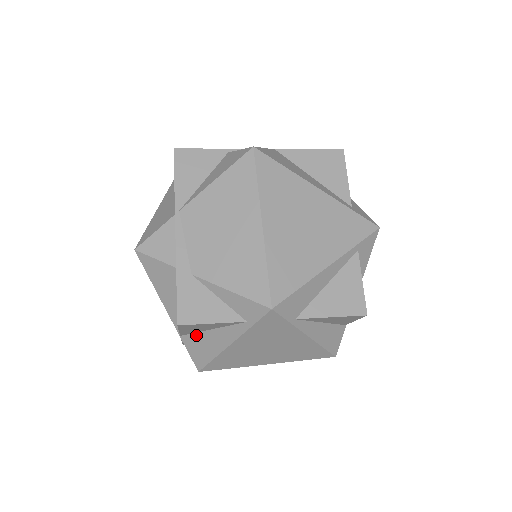
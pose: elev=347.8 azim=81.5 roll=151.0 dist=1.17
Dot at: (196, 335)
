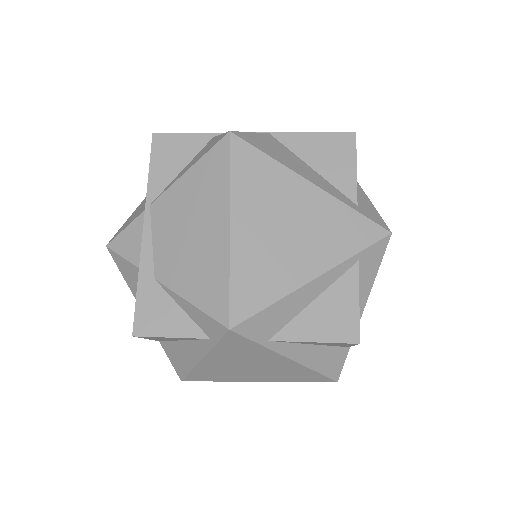
Dot at: (171, 343)
